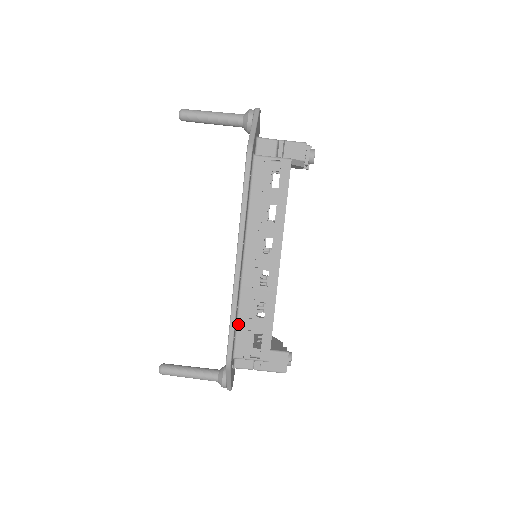
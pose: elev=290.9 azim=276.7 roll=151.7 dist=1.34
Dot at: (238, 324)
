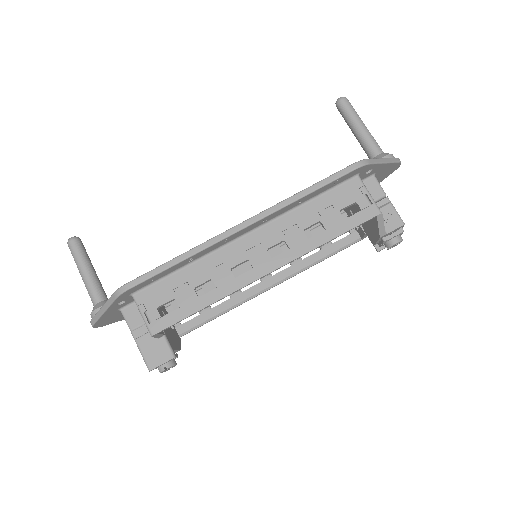
Dot at: (174, 274)
